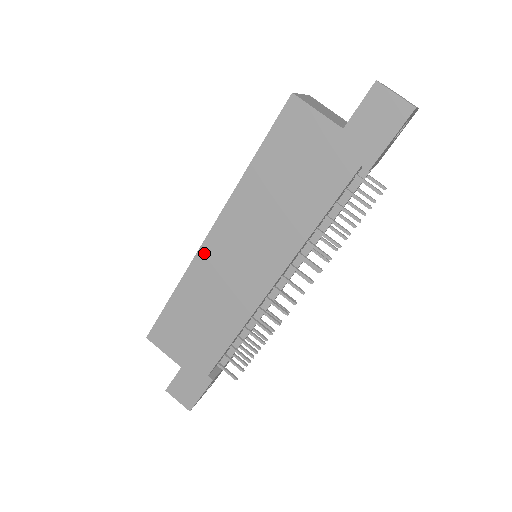
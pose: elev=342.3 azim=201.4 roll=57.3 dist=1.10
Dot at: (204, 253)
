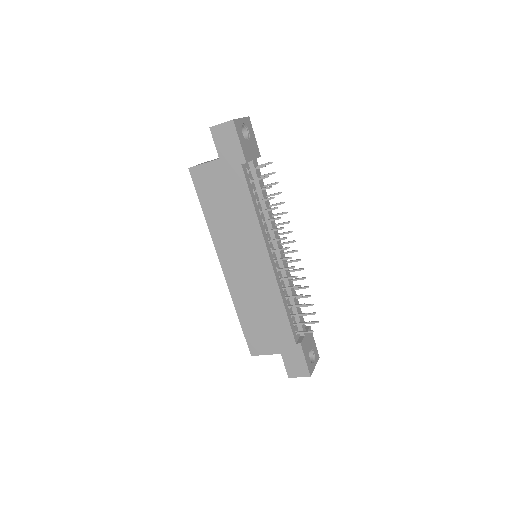
Dot at: (229, 278)
